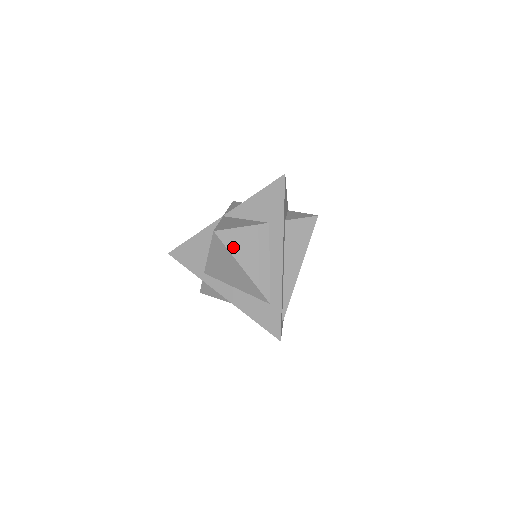
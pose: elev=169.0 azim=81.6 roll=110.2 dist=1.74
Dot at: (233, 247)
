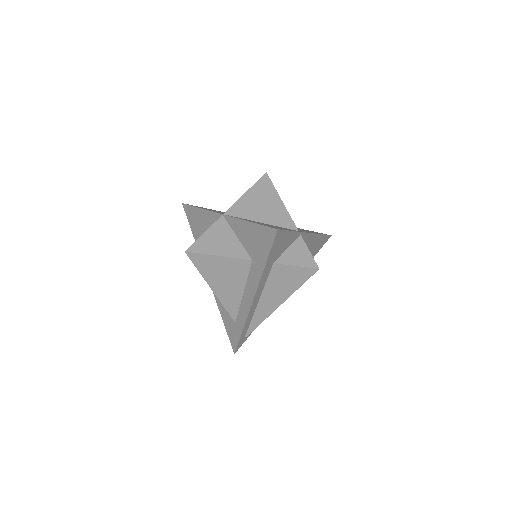
Dot at: (204, 270)
